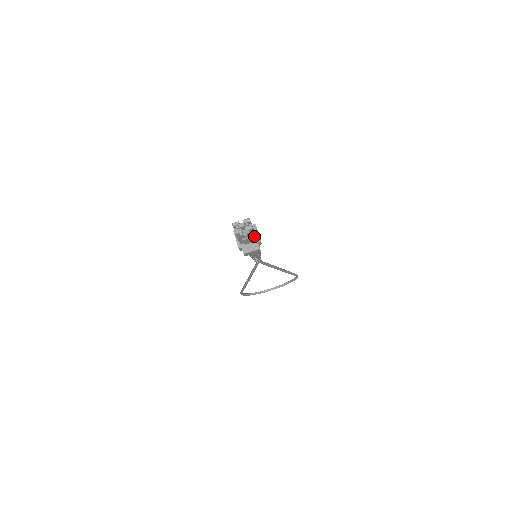
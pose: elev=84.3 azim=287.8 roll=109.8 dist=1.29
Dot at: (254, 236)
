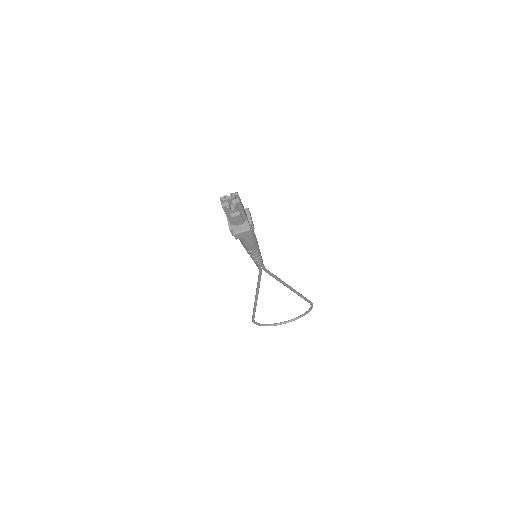
Dot at: (244, 215)
